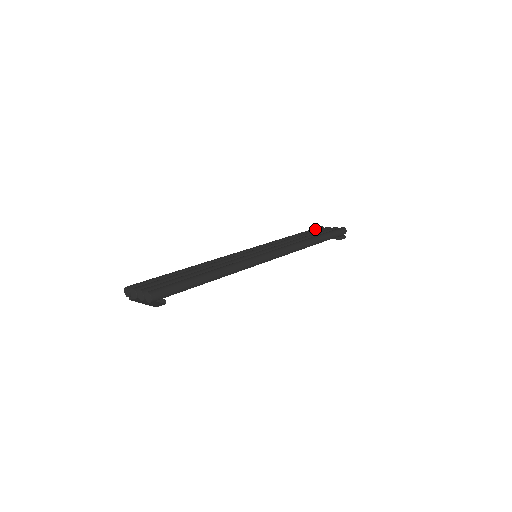
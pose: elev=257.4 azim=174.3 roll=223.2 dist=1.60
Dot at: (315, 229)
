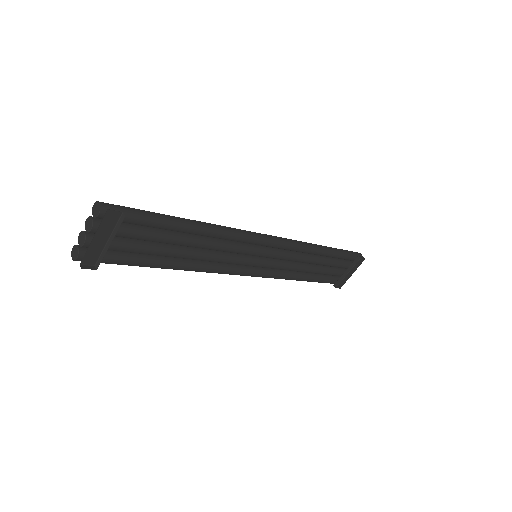
Dot at: occluded
